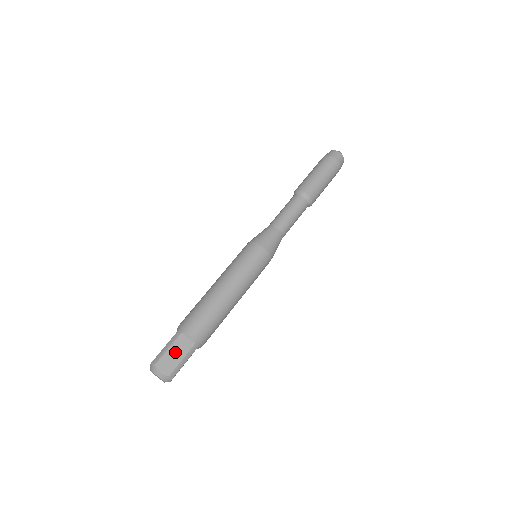
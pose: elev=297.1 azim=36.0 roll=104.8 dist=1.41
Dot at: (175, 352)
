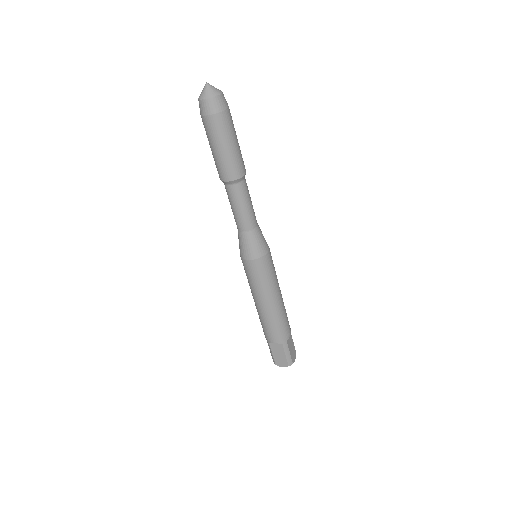
Dot at: (291, 348)
